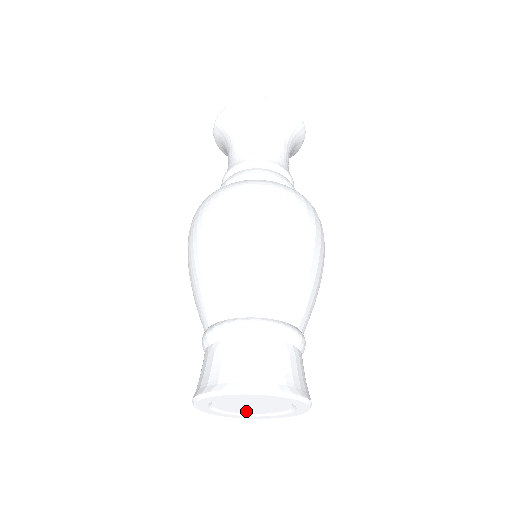
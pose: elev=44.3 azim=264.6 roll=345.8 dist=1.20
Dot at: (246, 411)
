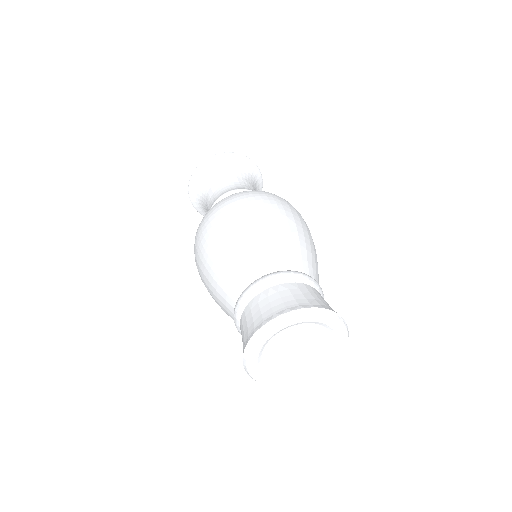
Dot at: (282, 368)
